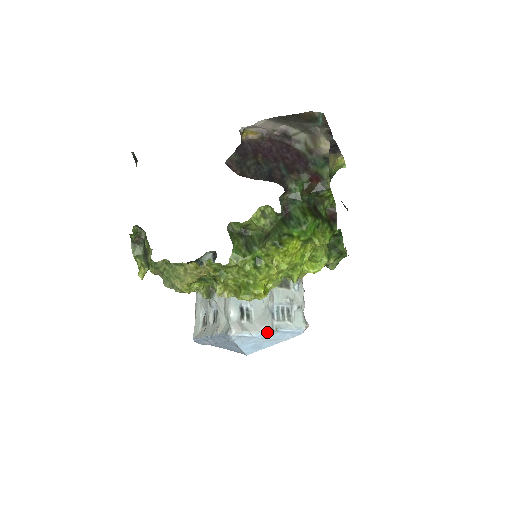
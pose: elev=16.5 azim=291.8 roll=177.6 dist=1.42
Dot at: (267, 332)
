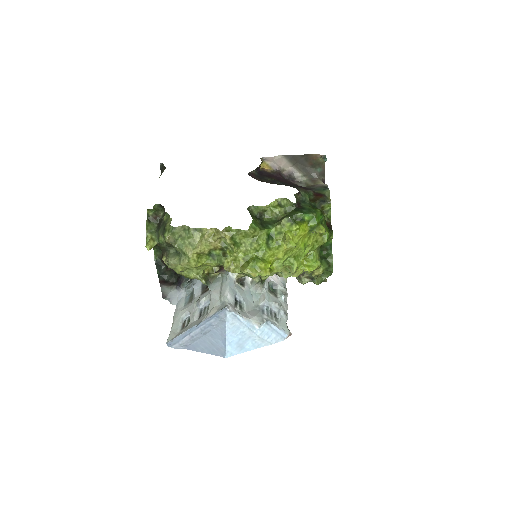
Dot at: (257, 323)
